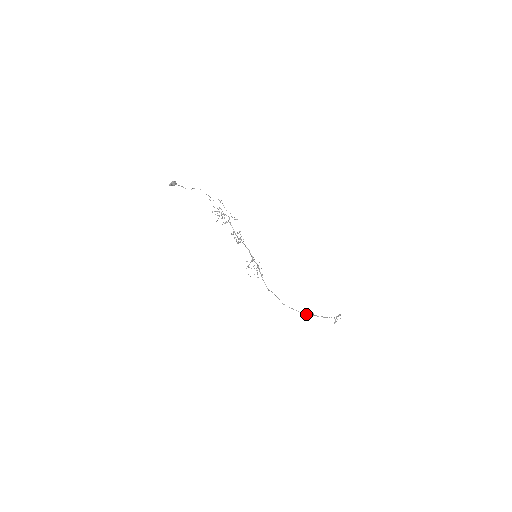
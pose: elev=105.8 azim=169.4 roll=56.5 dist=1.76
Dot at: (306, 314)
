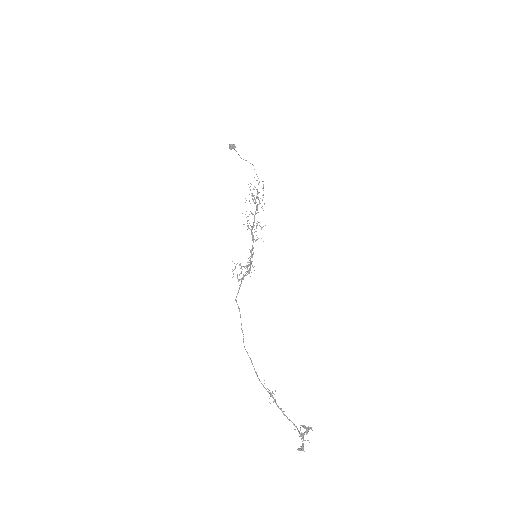
Dot at: occluded
